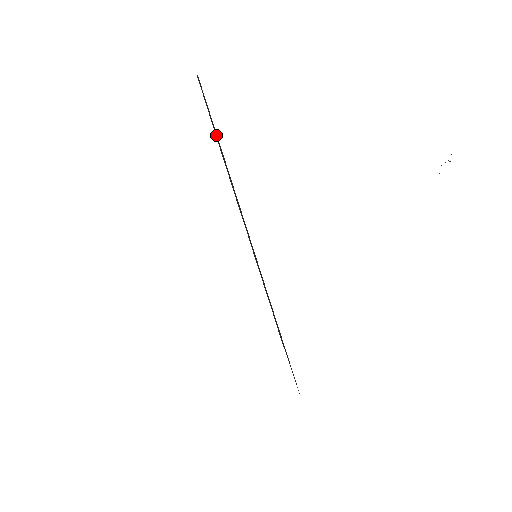
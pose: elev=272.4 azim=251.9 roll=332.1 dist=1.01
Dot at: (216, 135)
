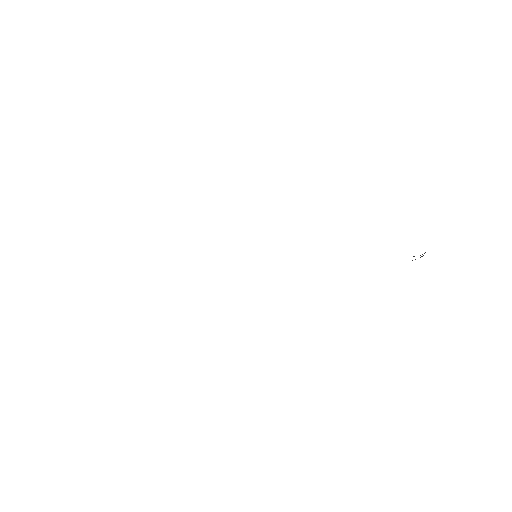
Dot at: occluded
